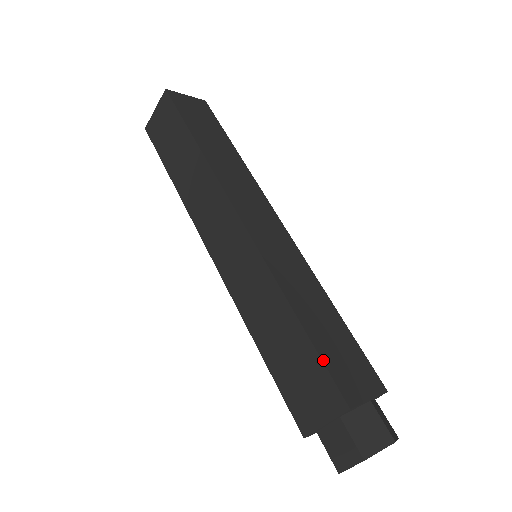
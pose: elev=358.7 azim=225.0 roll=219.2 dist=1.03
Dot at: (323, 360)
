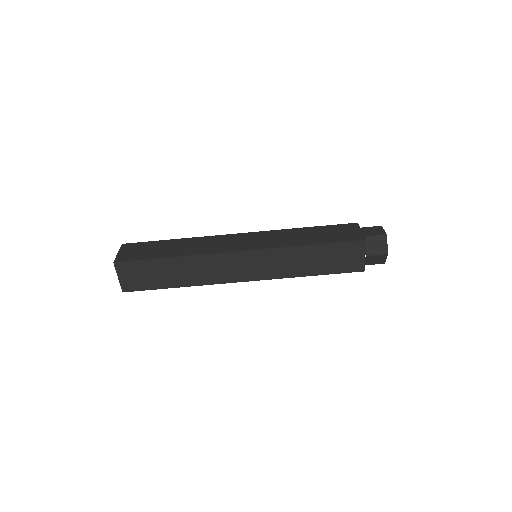
Dot at: (332, 226)
